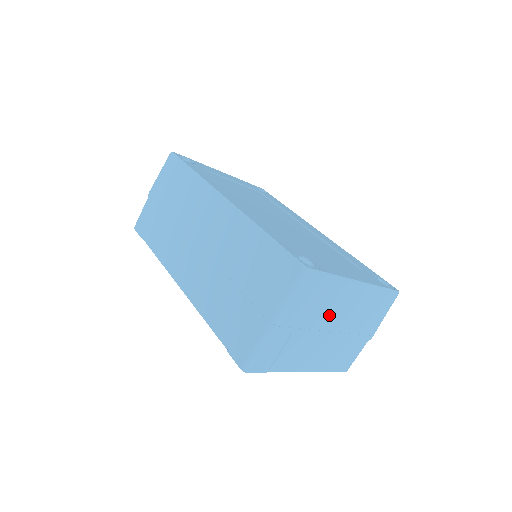
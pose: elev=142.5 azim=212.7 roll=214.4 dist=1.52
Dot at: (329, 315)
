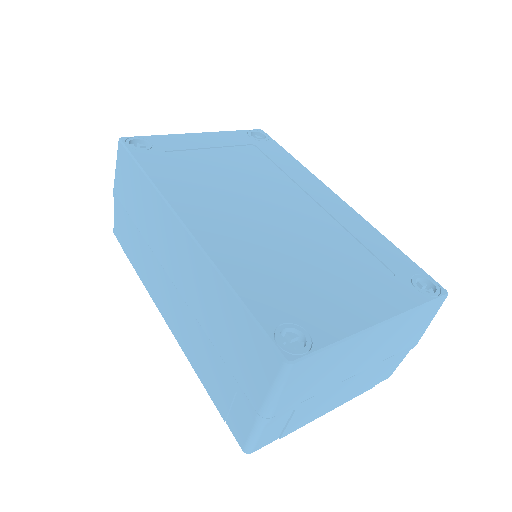
Dot at: (344, 369)
